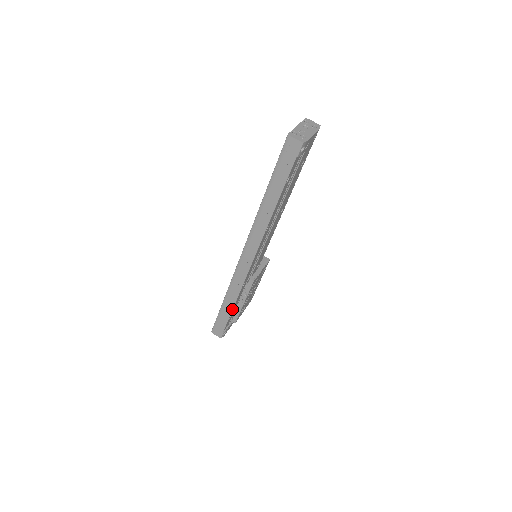
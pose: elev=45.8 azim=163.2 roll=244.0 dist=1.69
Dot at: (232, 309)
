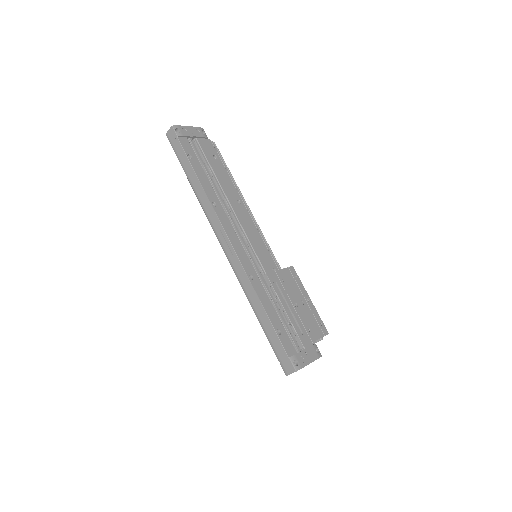
Dot at: (266, 315)
